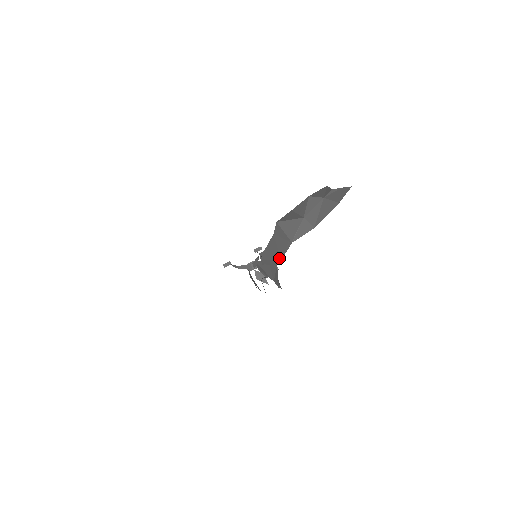
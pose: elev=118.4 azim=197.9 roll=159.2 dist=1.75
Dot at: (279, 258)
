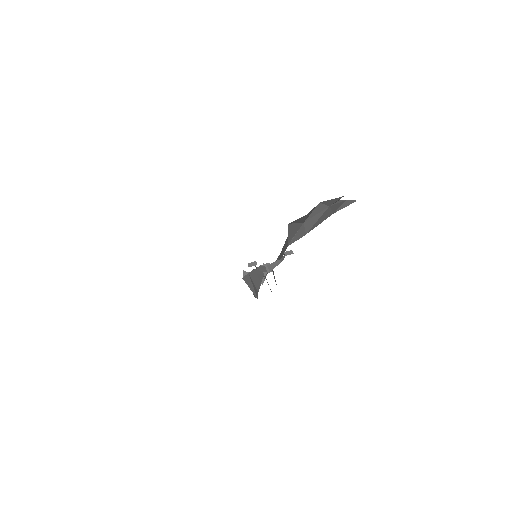
Dot at: occluded
